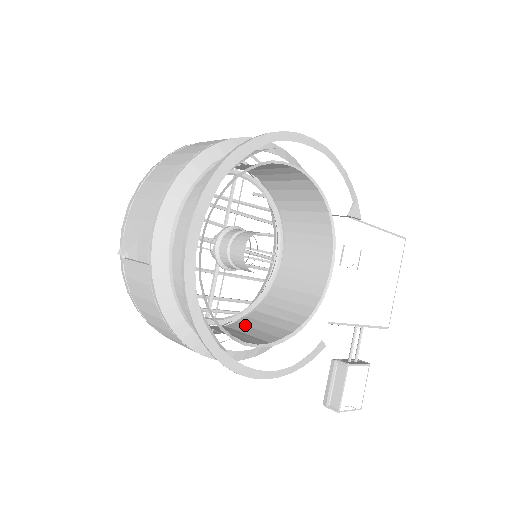
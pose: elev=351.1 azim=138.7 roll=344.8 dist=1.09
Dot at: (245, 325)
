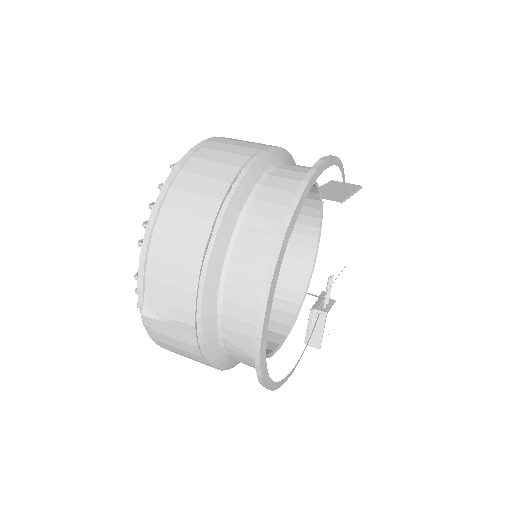
Dot at: occluded
